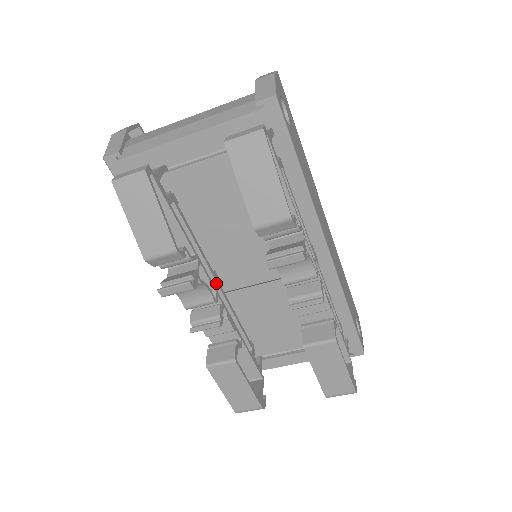
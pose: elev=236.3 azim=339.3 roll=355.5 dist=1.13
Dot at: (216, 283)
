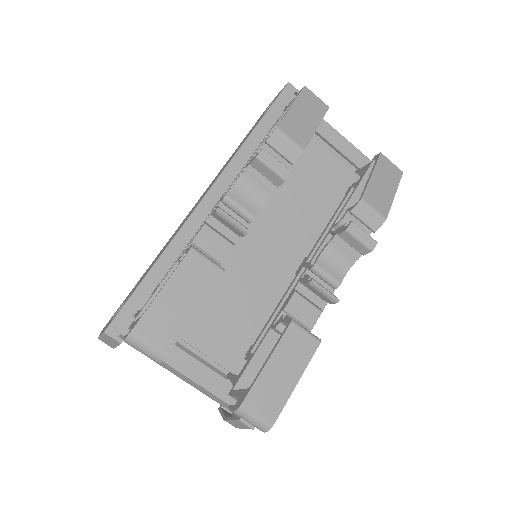
Dot at: occluded
